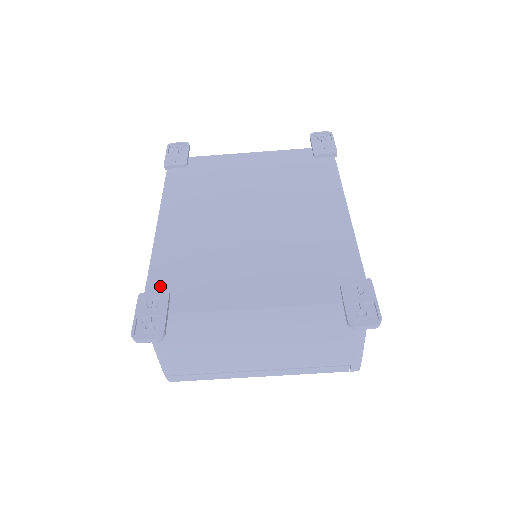
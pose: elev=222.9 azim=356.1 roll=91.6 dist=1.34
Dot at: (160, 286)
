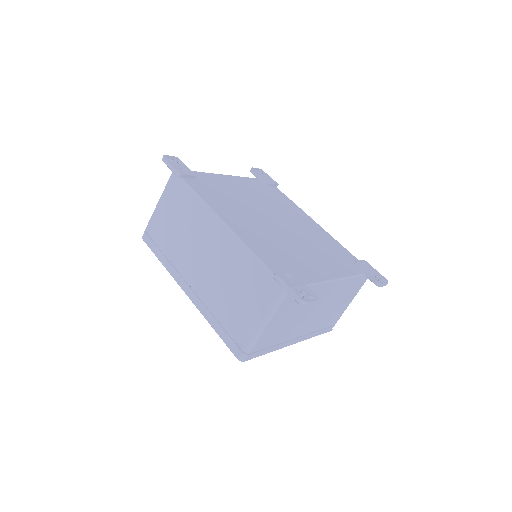
Dot at: (277, 268)
